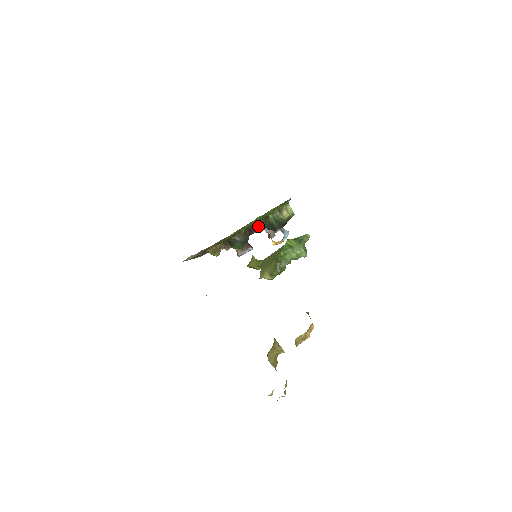
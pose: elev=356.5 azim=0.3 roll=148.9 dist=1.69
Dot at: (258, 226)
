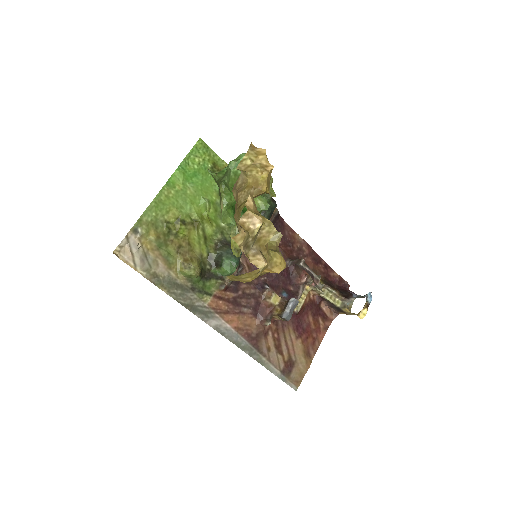
Dot at: (298, 285)
